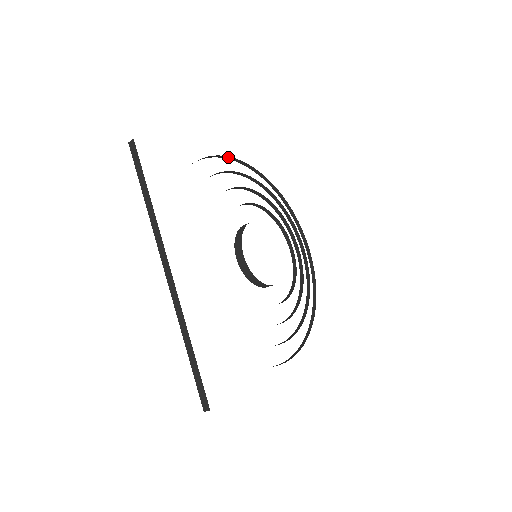
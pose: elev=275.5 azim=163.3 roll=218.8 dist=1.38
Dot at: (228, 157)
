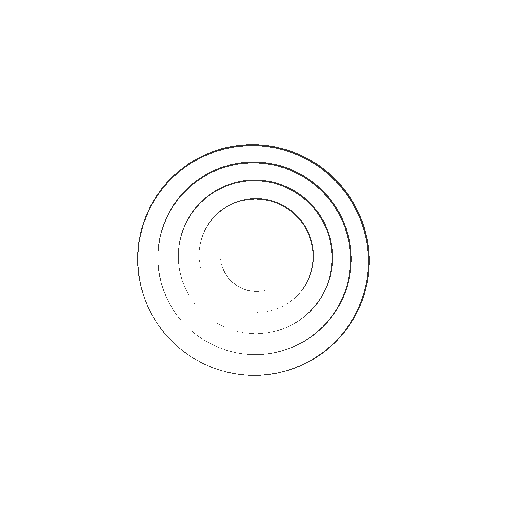
Dot at: (278, 147)
